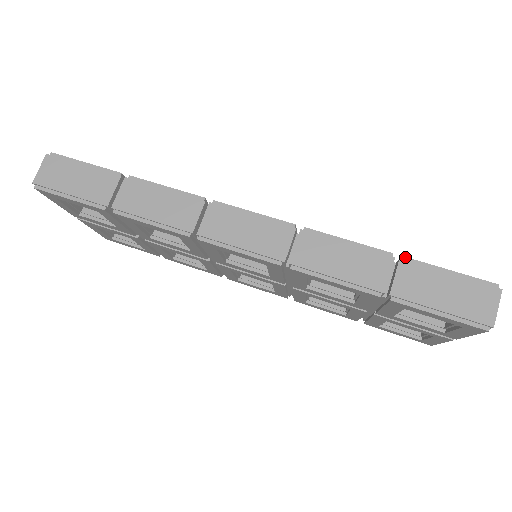
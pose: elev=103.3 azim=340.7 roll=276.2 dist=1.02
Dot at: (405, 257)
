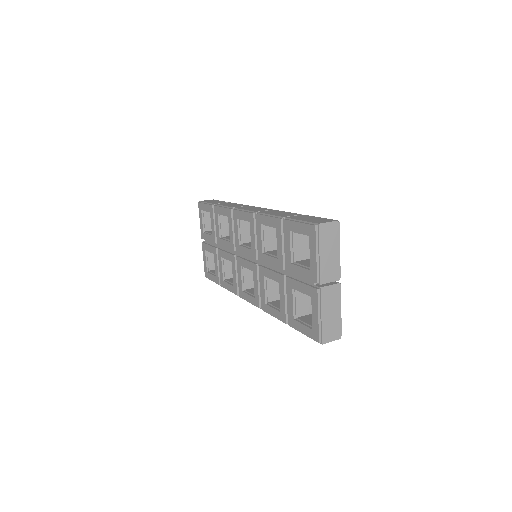
Dot at: occluded
